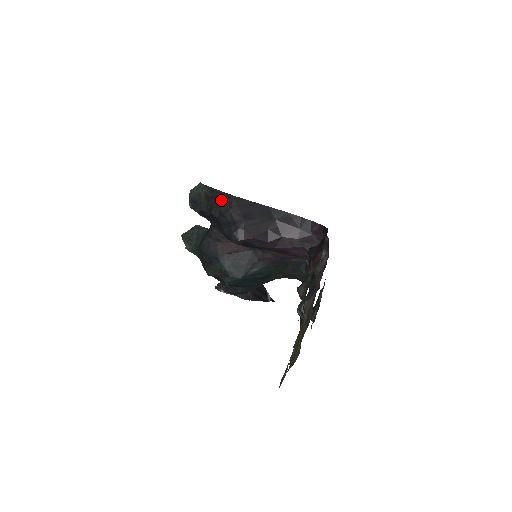
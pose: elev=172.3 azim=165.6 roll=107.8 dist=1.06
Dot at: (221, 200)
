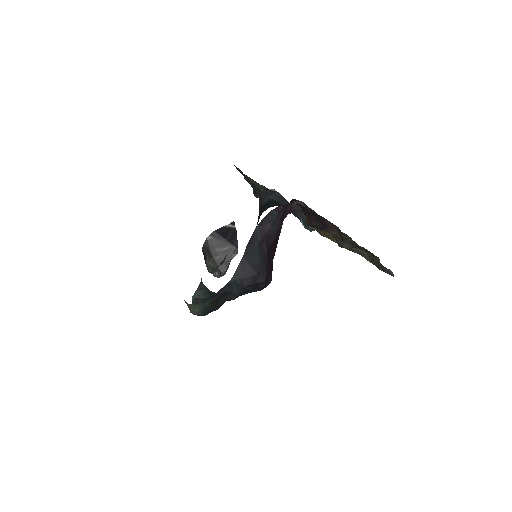
Dot at: (230, 292)
